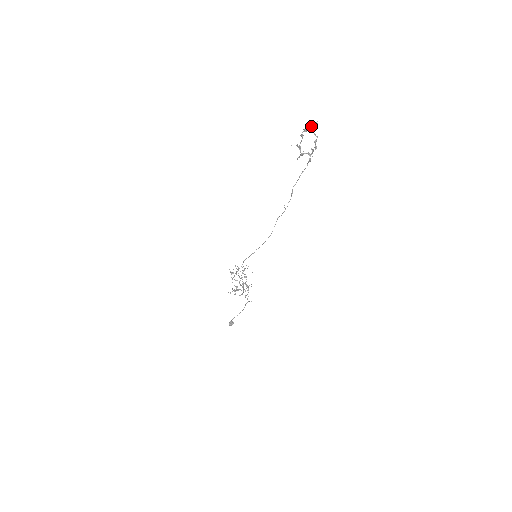
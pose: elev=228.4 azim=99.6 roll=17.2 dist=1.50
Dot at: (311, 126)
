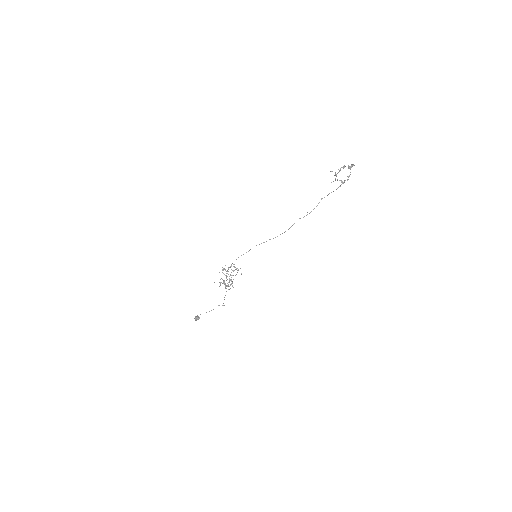
Dot at: (349, 166)
